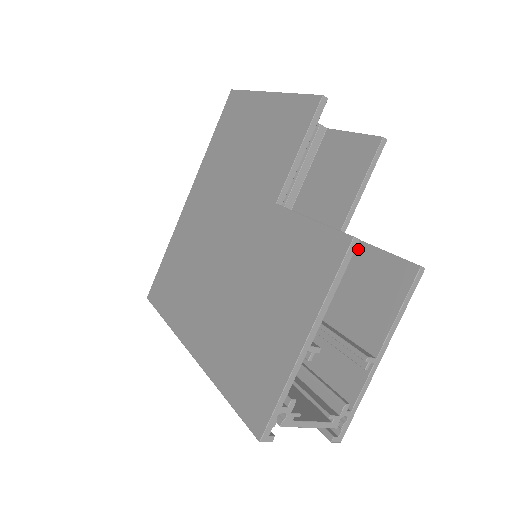
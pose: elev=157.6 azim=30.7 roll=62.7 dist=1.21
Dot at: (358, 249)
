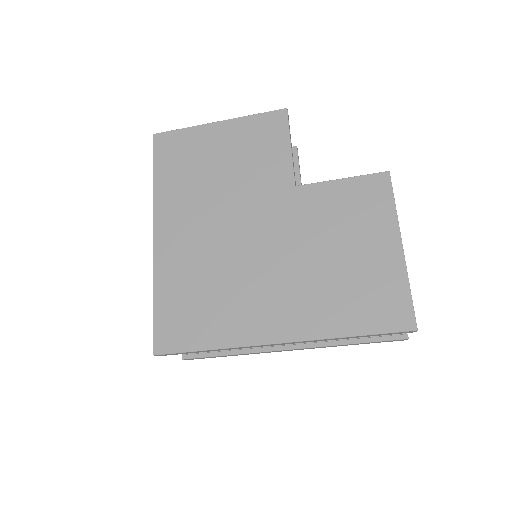
Dot at: occluded
